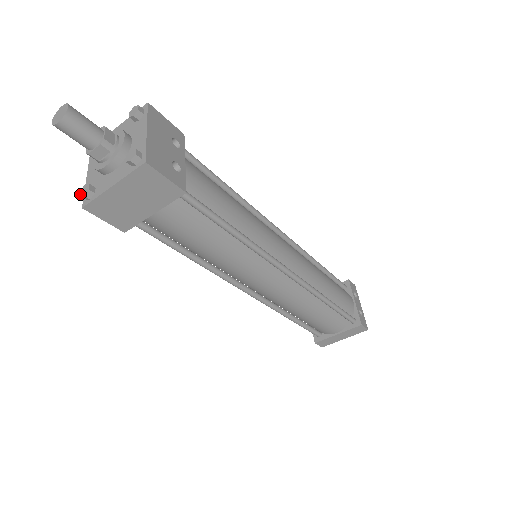
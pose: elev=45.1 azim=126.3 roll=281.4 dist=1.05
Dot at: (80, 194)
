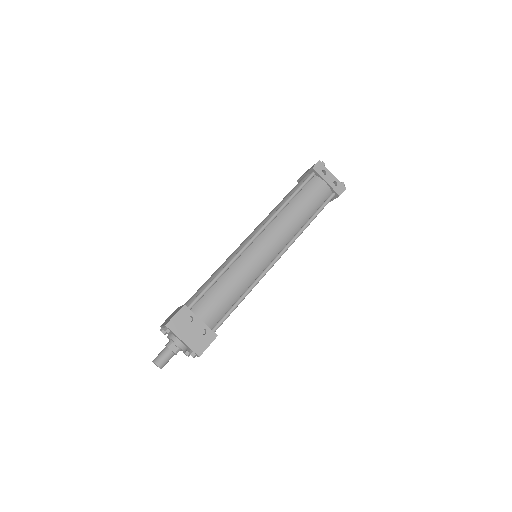
Dot at: (186, 355)
